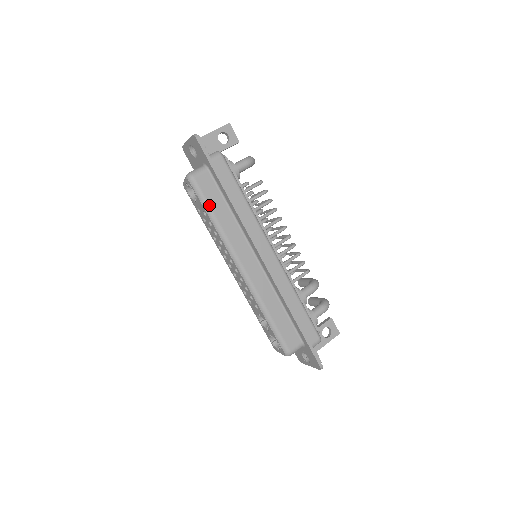
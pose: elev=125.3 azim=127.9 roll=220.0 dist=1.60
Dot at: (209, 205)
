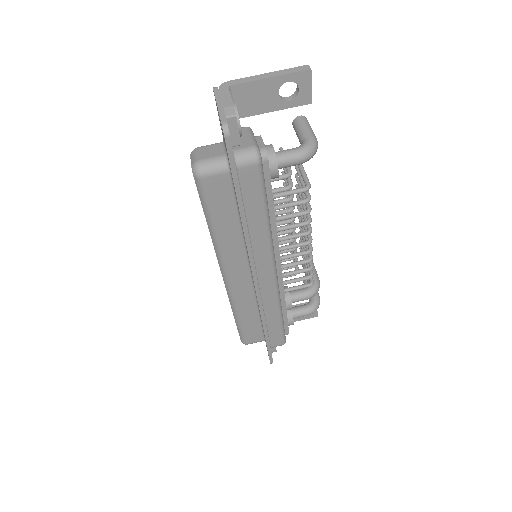
Dot at: (211, 213)
